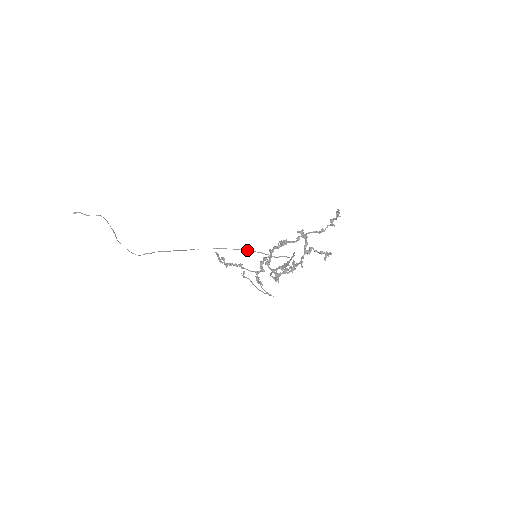
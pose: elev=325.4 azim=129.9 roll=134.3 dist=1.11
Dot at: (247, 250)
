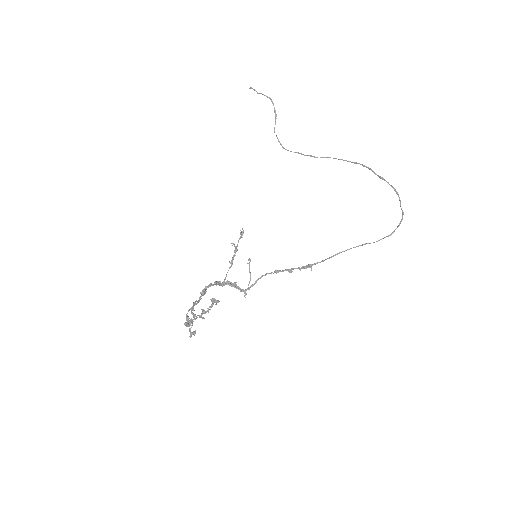
Dot at: occluded
